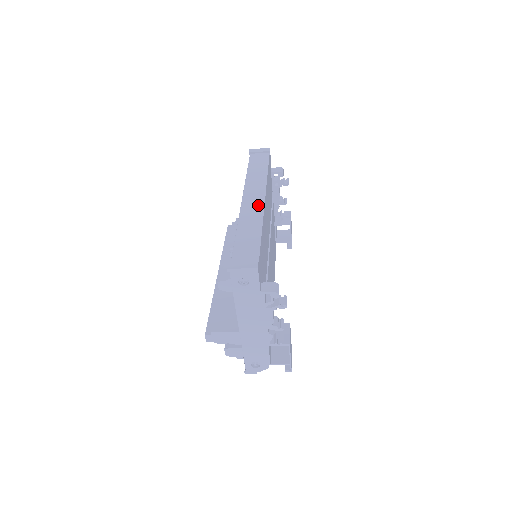
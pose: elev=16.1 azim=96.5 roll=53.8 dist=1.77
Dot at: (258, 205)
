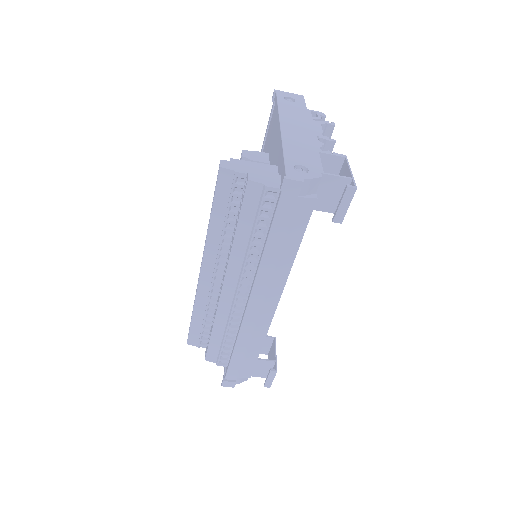
Dot at: occluded
